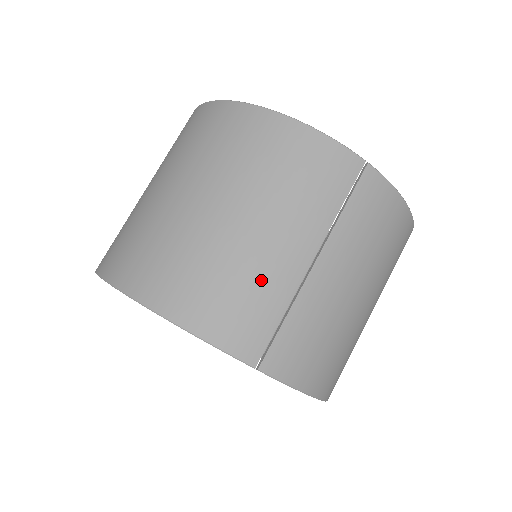
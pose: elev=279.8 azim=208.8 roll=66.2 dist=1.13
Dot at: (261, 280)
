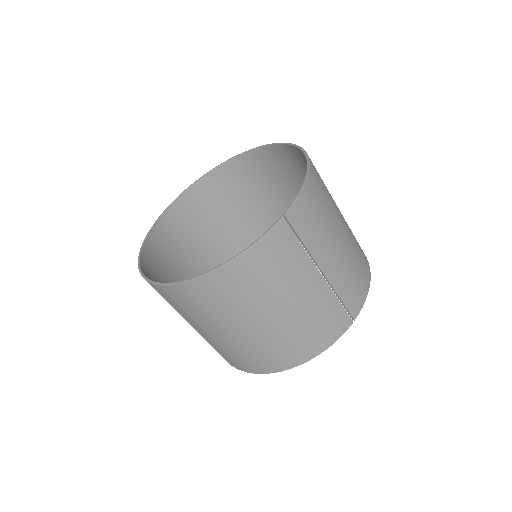
Dot at: (318, 310)
